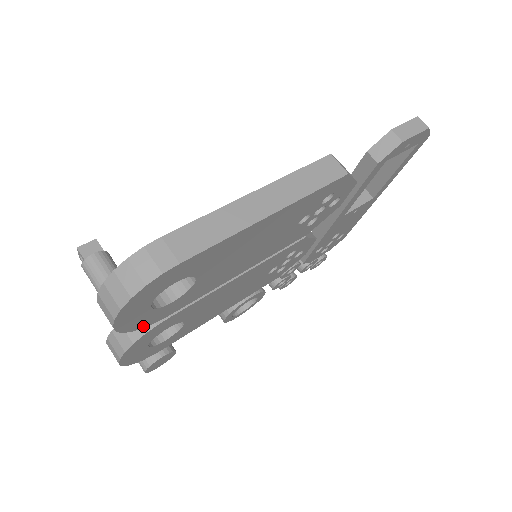
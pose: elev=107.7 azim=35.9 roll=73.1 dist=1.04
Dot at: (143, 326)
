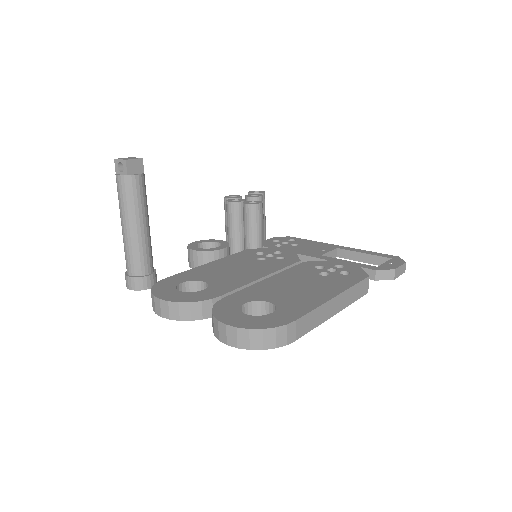
Dot at: occluded
